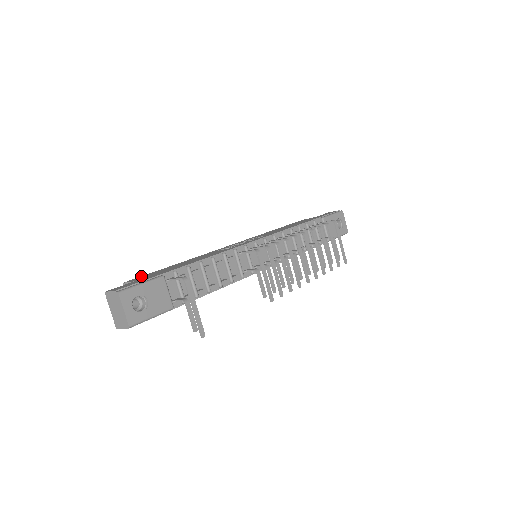
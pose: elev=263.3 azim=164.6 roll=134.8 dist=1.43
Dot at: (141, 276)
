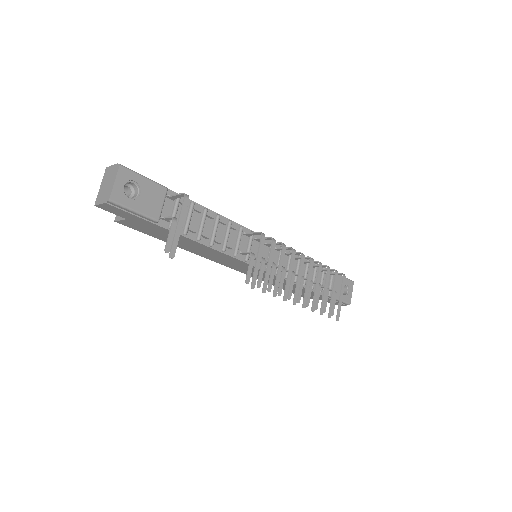
Dot at: occluded
